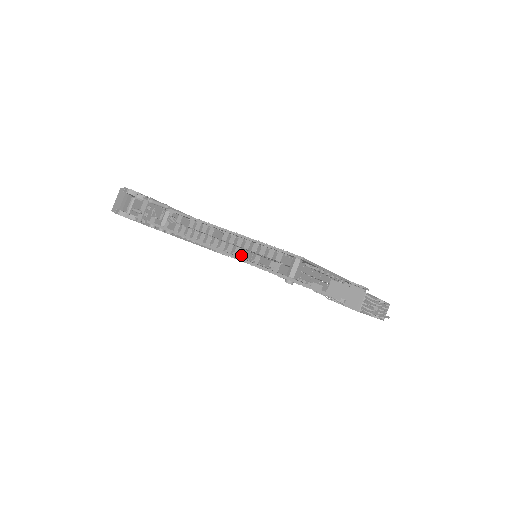
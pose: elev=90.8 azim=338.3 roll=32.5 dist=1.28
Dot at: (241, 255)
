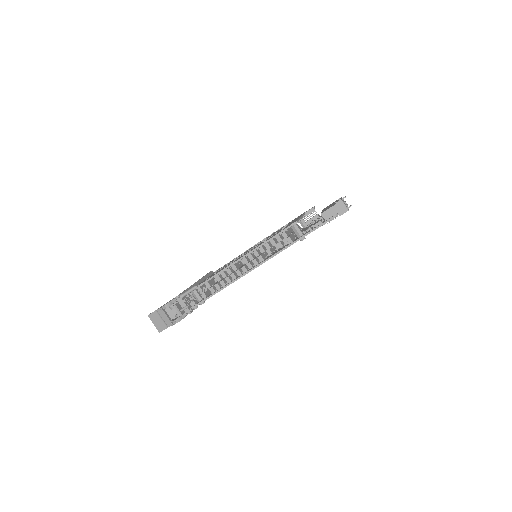
Dot at: (263, 258)
